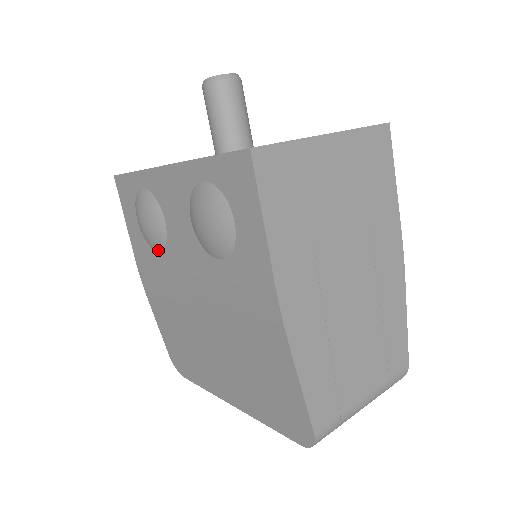
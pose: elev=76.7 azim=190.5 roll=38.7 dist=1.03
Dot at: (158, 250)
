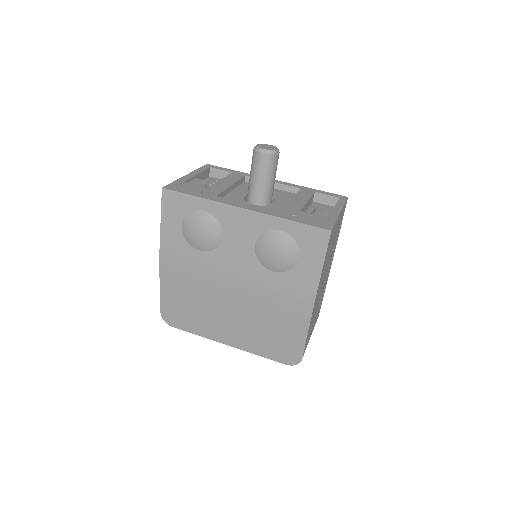
Dot at: (201, 250)
